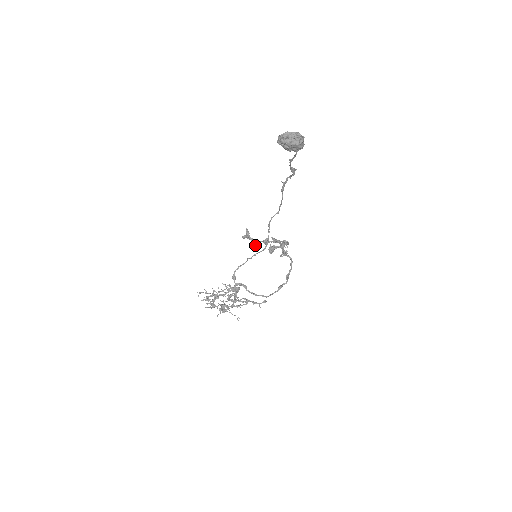
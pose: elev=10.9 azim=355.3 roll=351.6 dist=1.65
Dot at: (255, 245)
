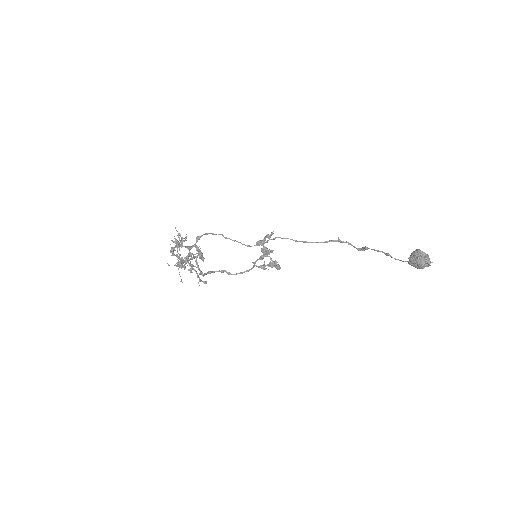
Dot at: (257, 244)
